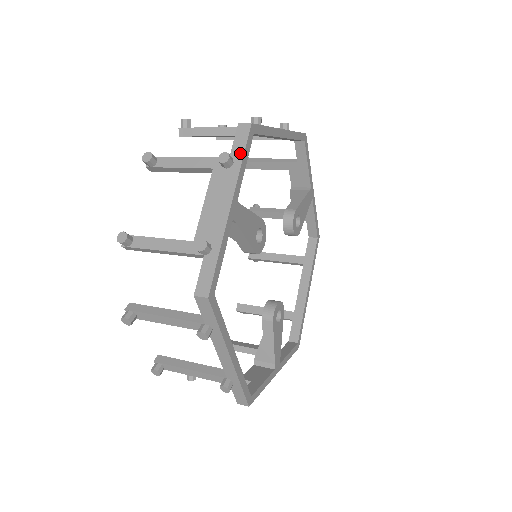
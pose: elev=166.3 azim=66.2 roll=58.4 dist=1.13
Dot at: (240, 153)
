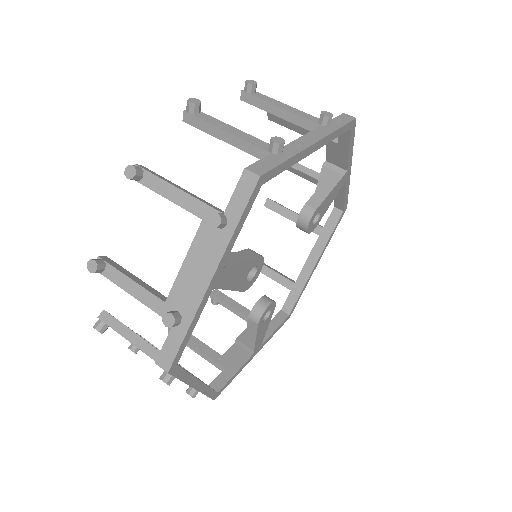
Dot at: (237, 214)
